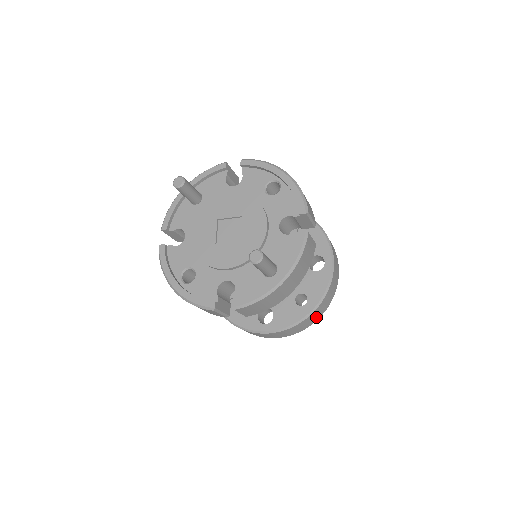
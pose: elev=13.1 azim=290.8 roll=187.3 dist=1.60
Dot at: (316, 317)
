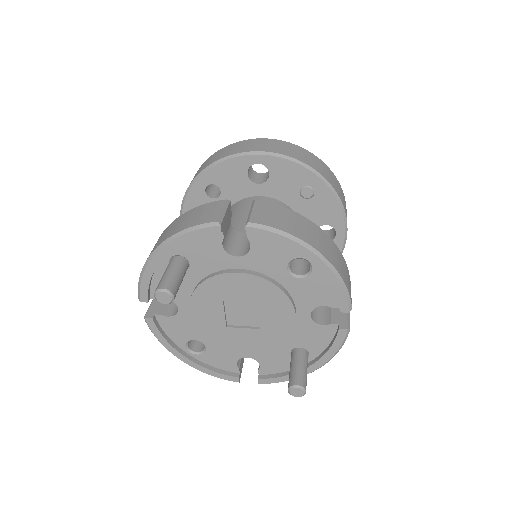
Dot at: occluded
